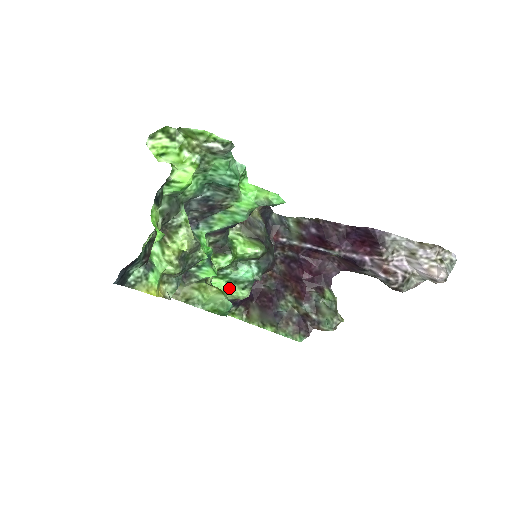
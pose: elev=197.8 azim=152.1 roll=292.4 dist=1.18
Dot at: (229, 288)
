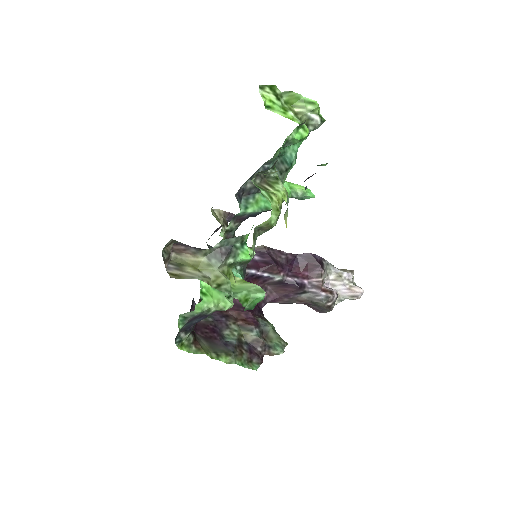
Dot at: (217, 295)
